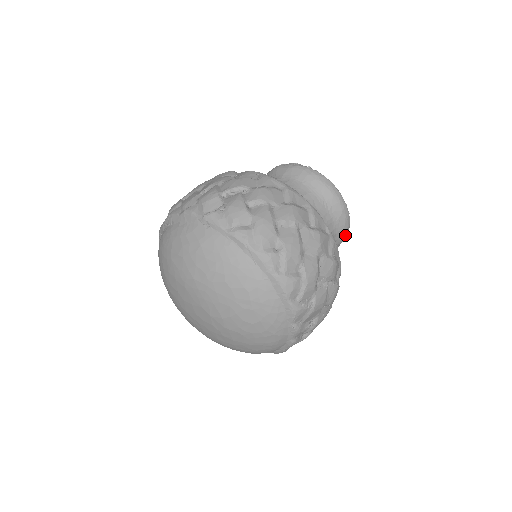
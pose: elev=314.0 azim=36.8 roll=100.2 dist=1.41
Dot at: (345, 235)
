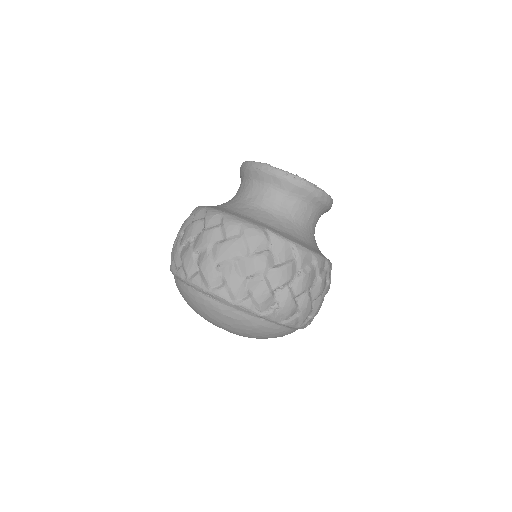
Dot at: occluded
